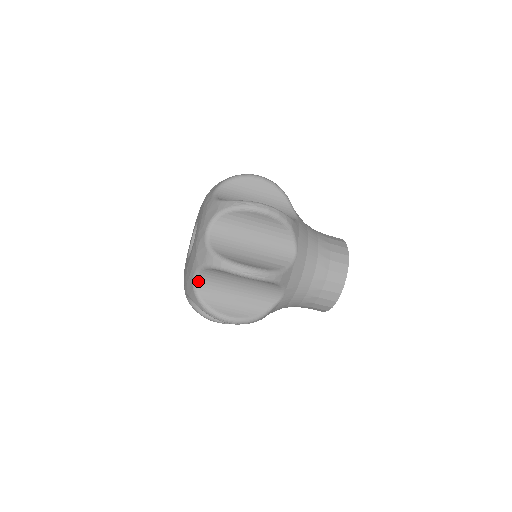
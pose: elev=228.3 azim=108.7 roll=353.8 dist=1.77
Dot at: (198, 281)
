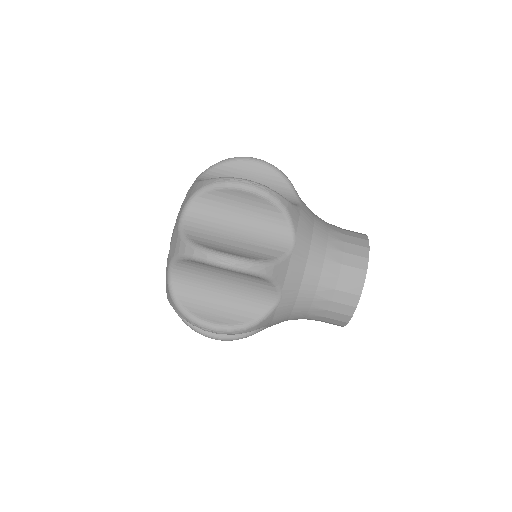
Dot at: occluded
